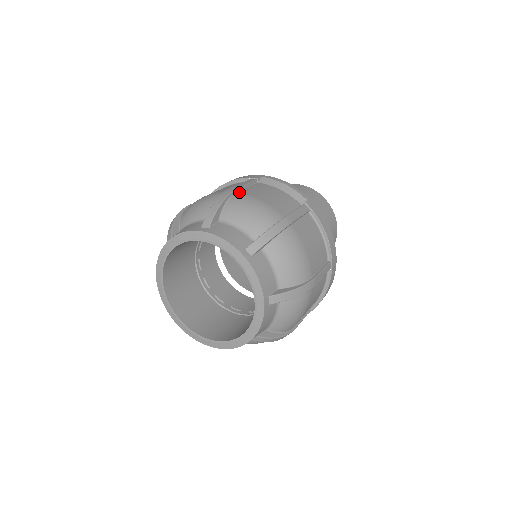
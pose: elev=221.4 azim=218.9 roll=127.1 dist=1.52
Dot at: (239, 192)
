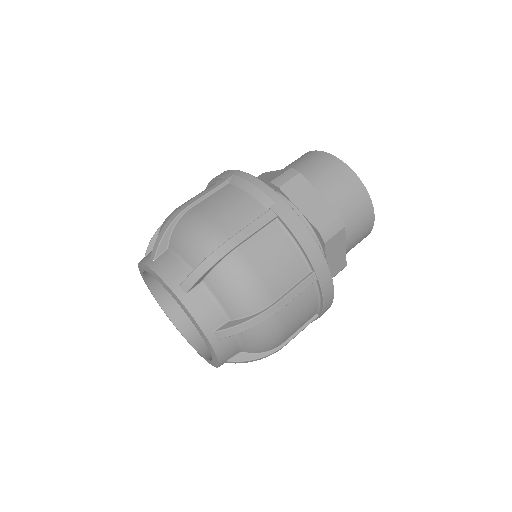
Dot at: (192, 209)
